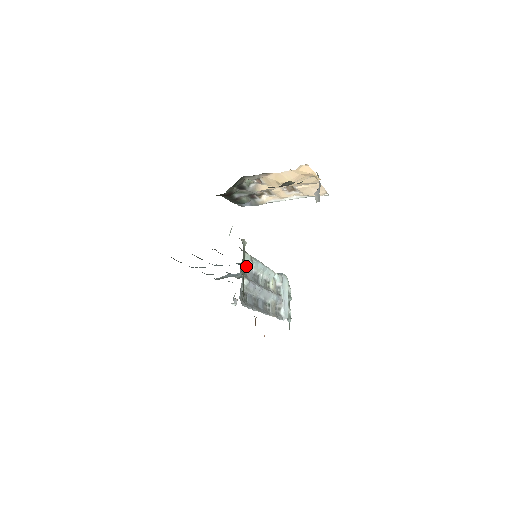
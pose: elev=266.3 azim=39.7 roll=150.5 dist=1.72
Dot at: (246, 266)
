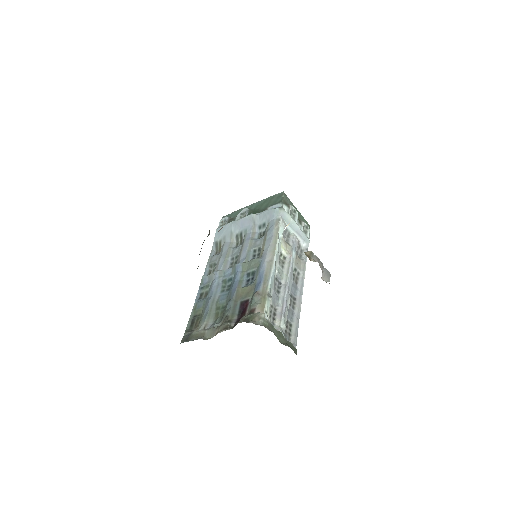
Dot at: (270, 308)
